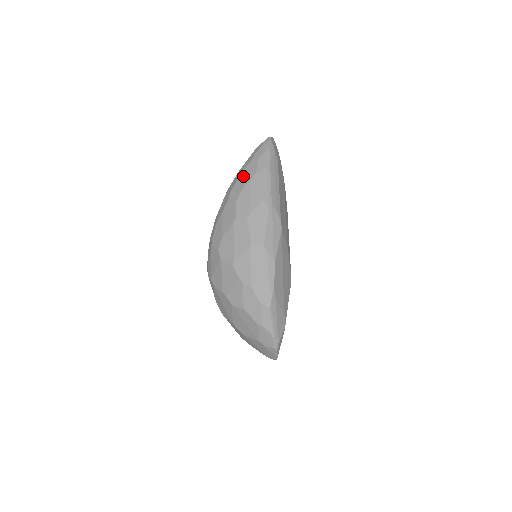
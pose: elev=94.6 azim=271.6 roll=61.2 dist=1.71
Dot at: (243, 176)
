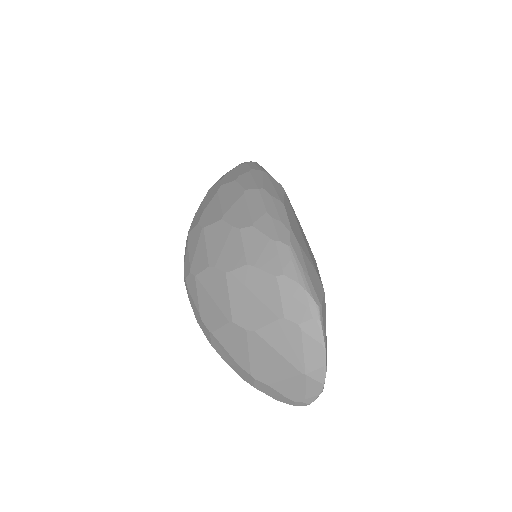
Dot at: occluded
